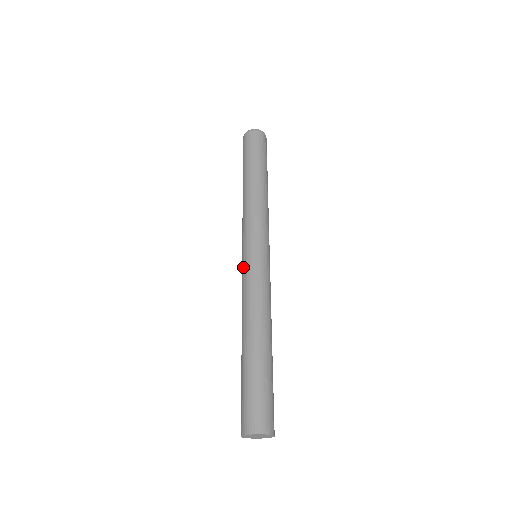
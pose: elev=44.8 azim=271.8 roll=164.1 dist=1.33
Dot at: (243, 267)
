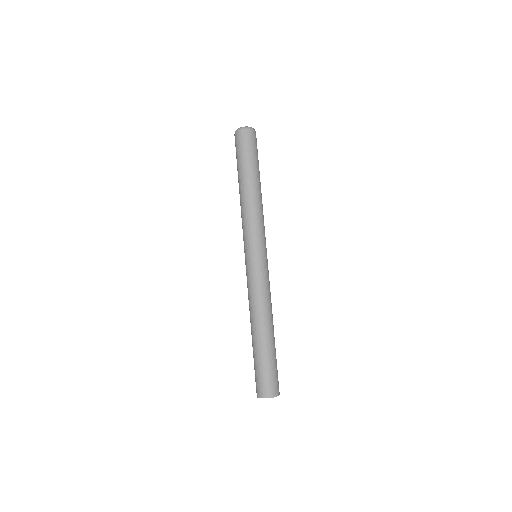
Dot at: (254, 268)
